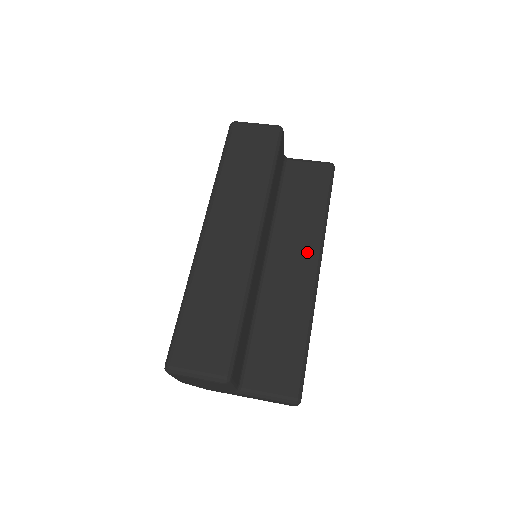
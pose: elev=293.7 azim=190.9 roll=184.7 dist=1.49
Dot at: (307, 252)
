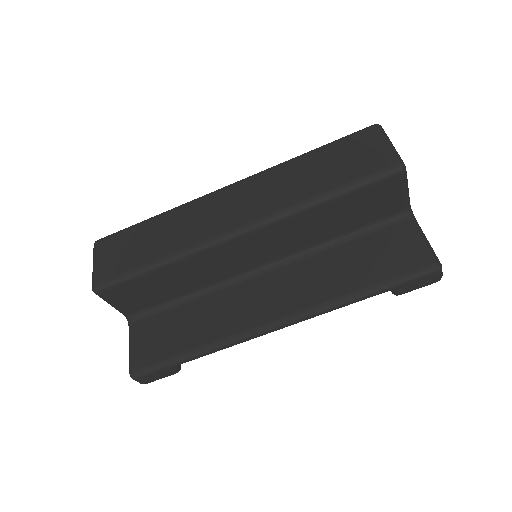
Dot at: (291, 303)
